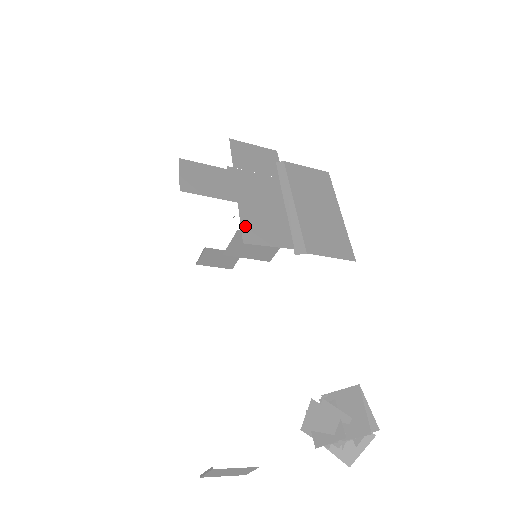
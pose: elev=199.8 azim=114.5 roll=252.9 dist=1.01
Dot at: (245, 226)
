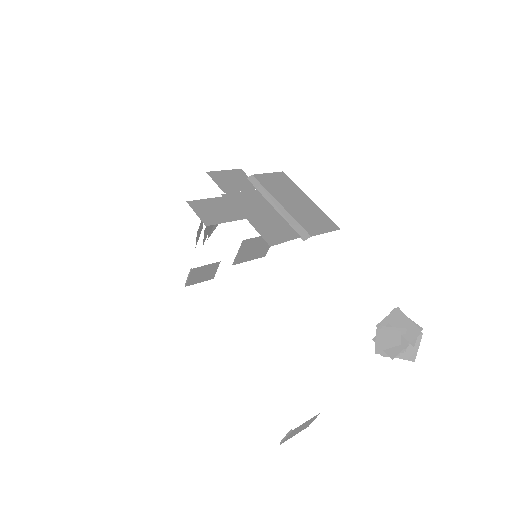
Dot at: (263, 234)
